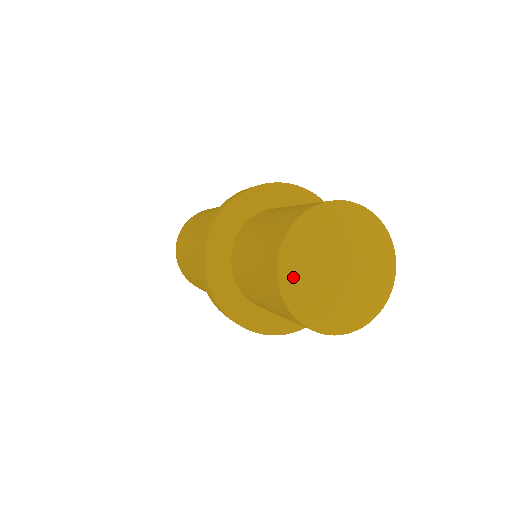
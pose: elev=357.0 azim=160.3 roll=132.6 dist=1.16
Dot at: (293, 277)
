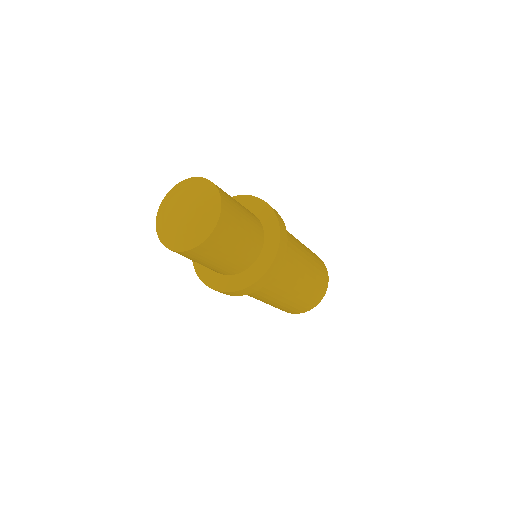
Dot at: (163, 234)
